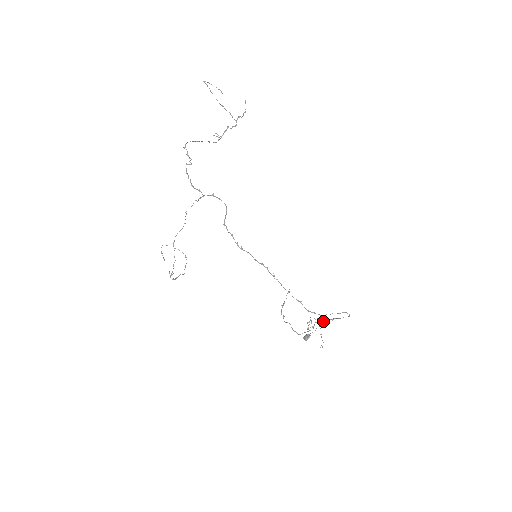
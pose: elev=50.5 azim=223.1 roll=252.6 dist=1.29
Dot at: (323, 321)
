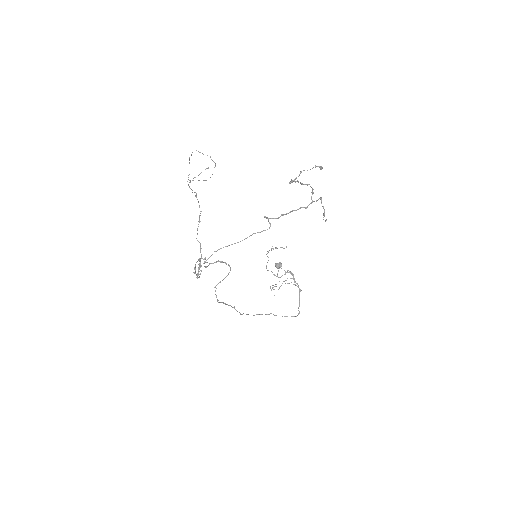
Dot at: (292, 278)
